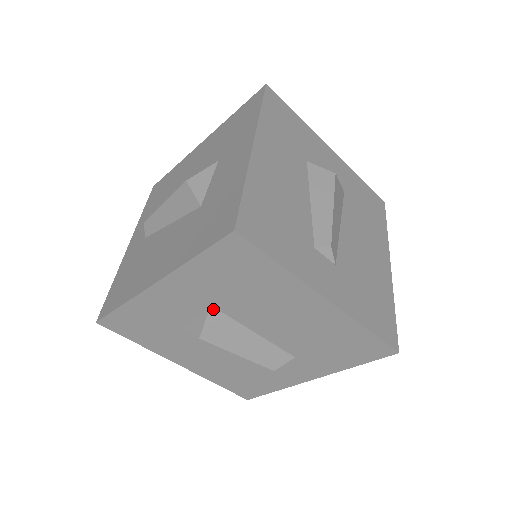
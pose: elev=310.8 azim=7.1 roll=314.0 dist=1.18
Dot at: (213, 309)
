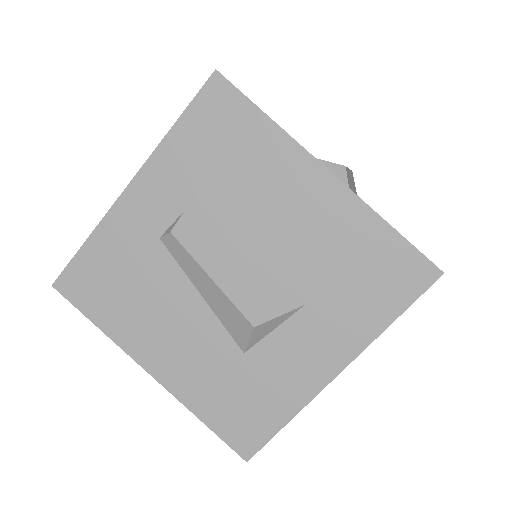
Dot at: occluded
